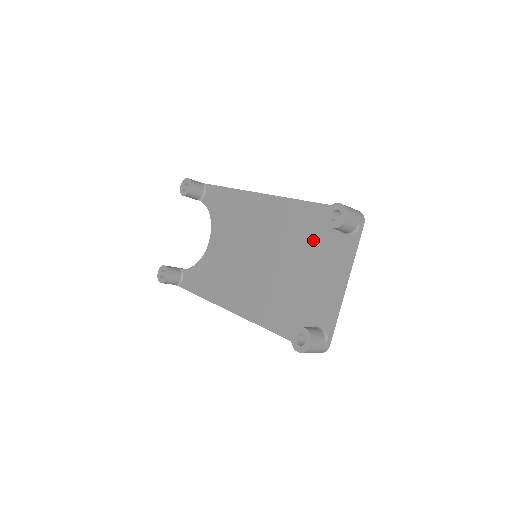
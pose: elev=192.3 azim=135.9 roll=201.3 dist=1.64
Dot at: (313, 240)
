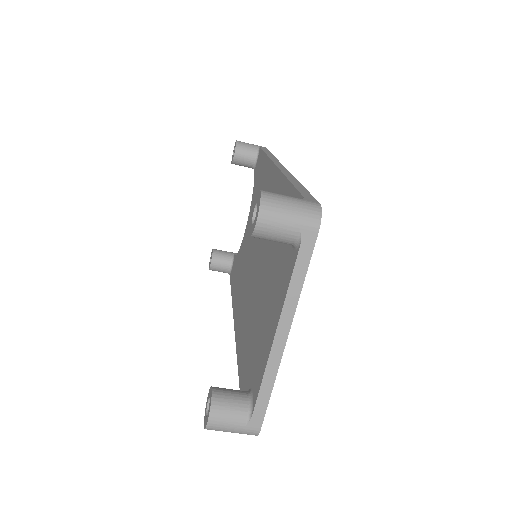
Dot at: (277, 247)
